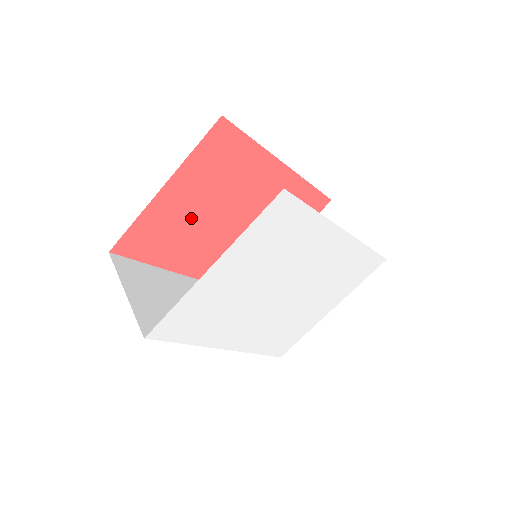
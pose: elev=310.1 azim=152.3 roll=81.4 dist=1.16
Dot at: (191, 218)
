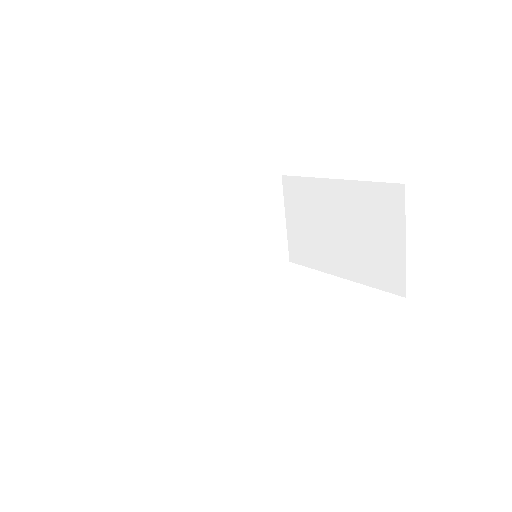
Dot at: occluded
